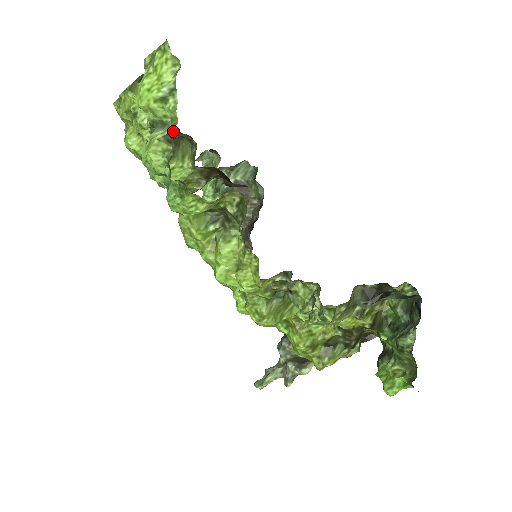
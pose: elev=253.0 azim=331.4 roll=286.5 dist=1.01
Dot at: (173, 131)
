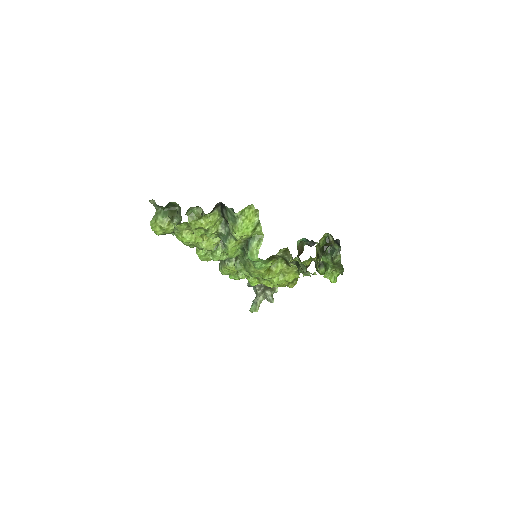
Dot at: occluded
